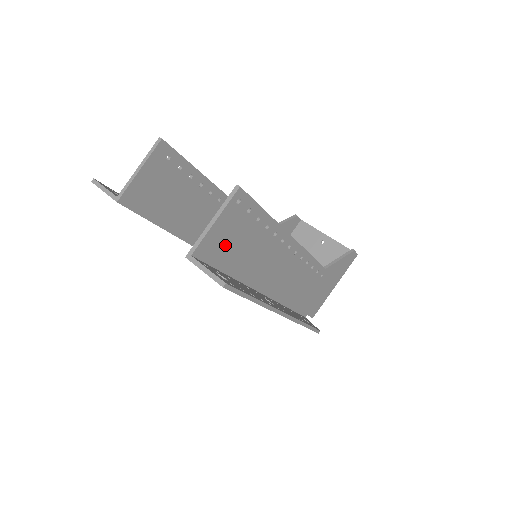
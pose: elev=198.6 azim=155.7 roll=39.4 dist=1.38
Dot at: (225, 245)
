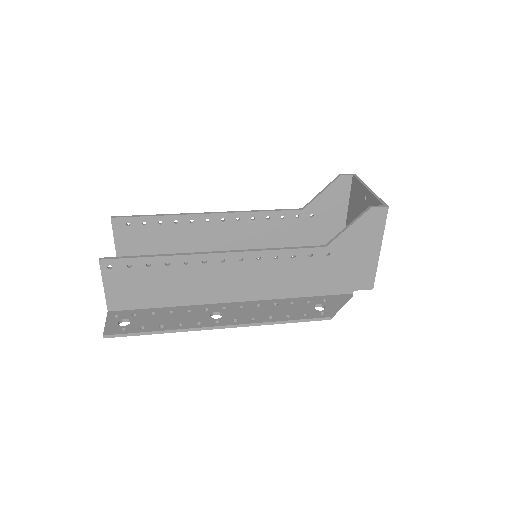
Dot at: (134, 293)
